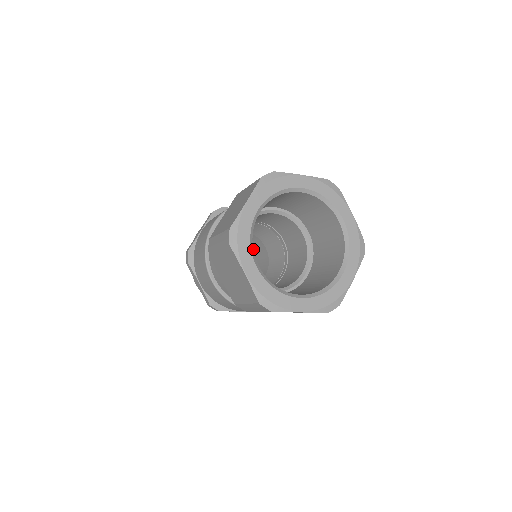
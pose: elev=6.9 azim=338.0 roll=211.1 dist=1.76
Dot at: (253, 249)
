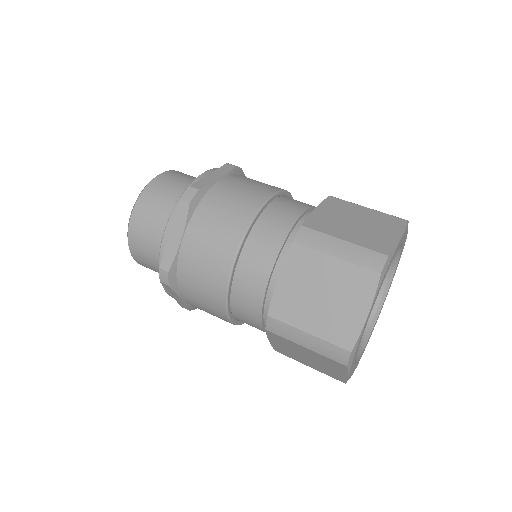
Dot at: occluded
